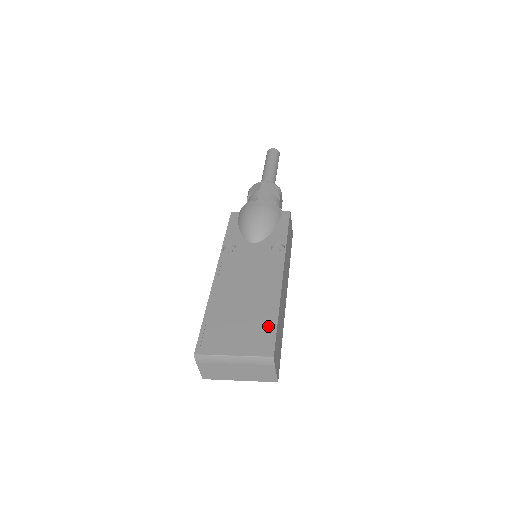
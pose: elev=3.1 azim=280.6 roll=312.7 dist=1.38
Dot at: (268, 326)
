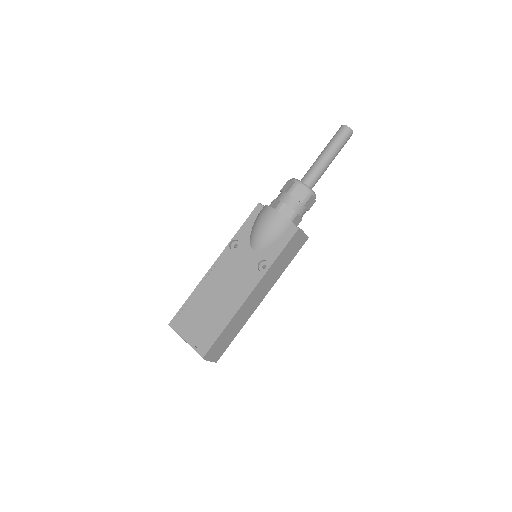
Dot at: (214, 333)
